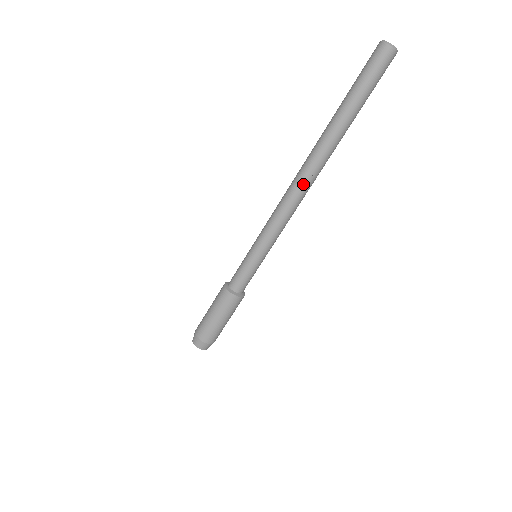
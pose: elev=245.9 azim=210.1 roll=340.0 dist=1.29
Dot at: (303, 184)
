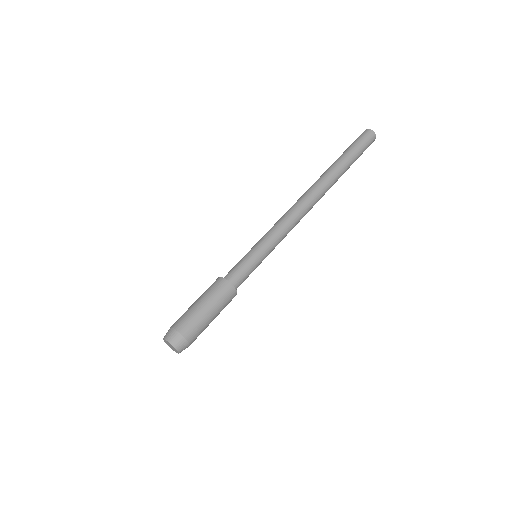
Dot at: (306, 197)
